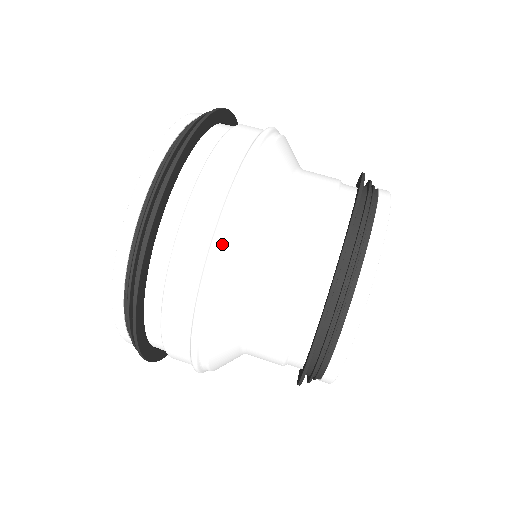
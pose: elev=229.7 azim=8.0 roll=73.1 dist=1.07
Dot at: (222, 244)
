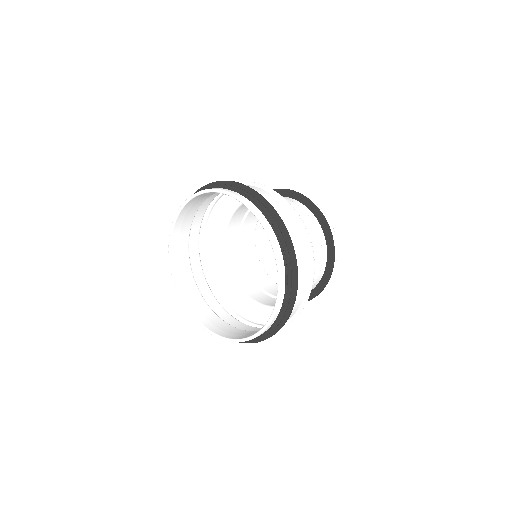
Dot at: (313, 275)
